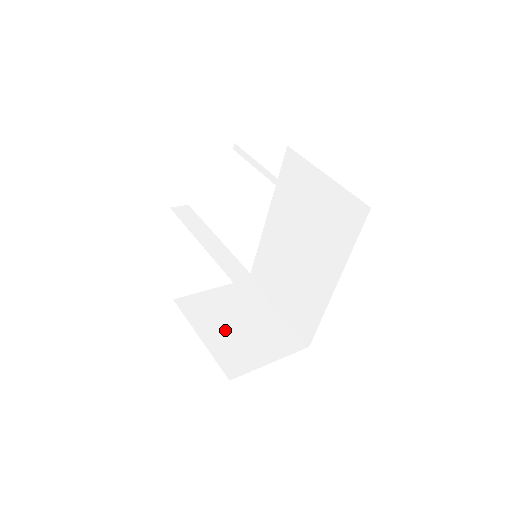
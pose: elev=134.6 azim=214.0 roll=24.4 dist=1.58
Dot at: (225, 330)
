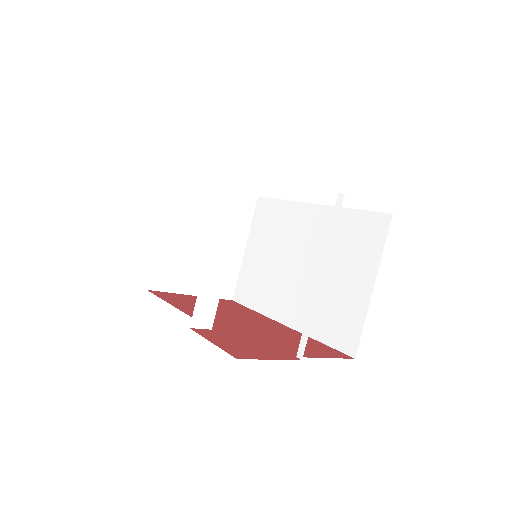
Dot at: (187, 238)
